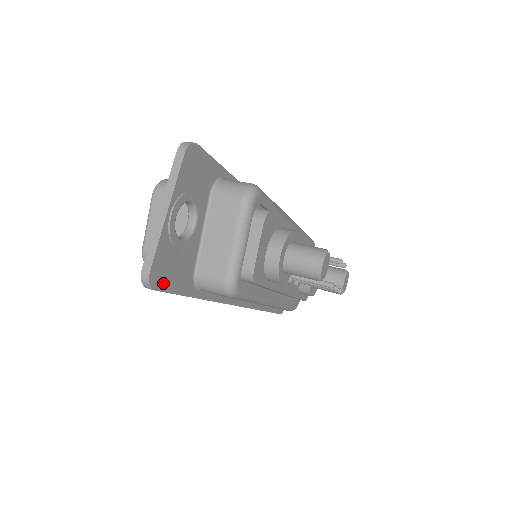
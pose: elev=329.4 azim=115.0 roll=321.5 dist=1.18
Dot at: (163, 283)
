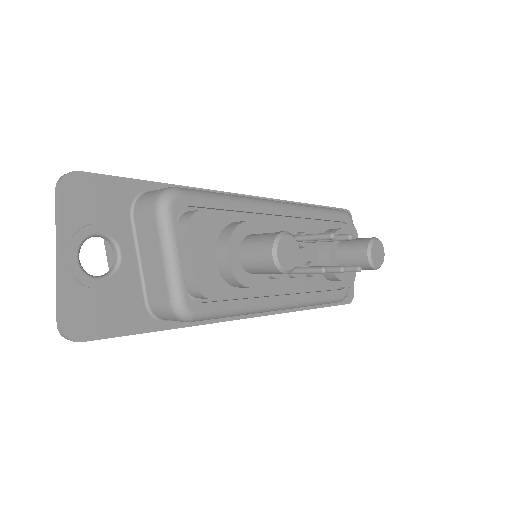
Dot at: (93, 331)
